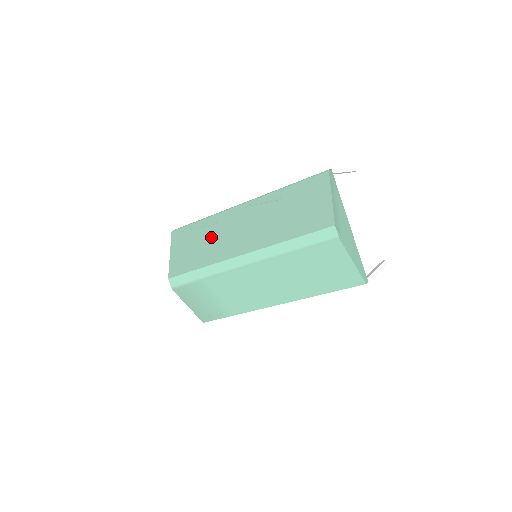
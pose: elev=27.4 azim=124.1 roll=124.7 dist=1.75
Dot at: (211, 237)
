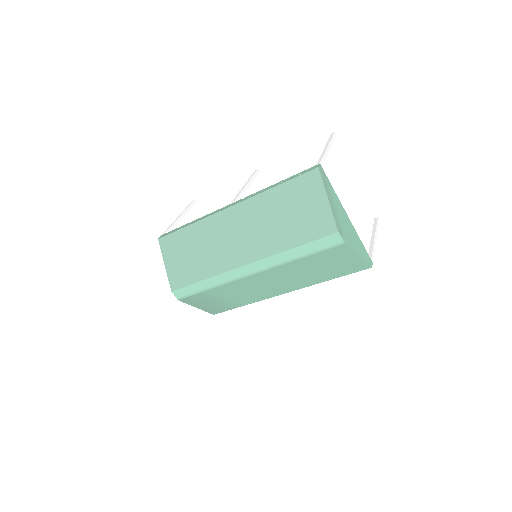
Dot at: (205, 246)
